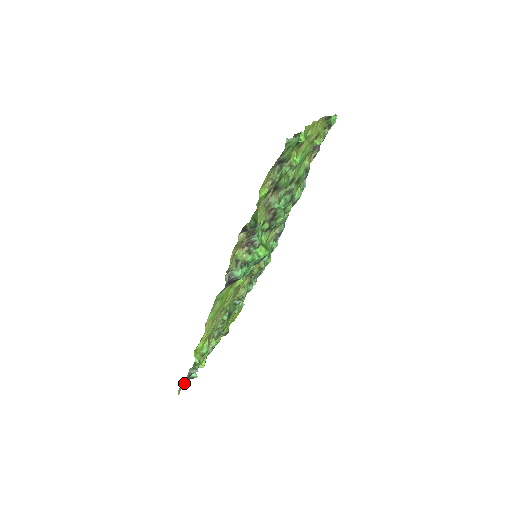
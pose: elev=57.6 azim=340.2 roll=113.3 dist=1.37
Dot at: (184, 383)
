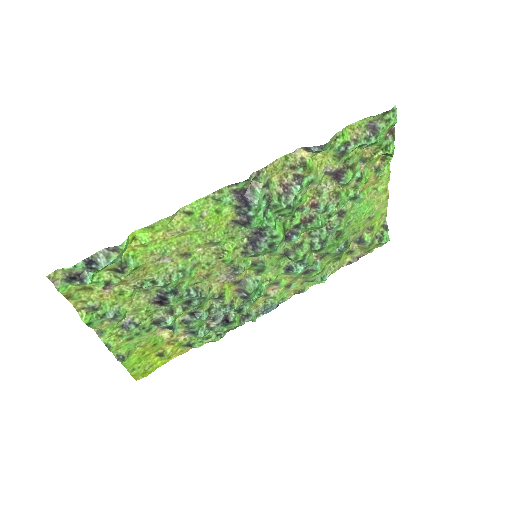
Dot at: (65, 279)
